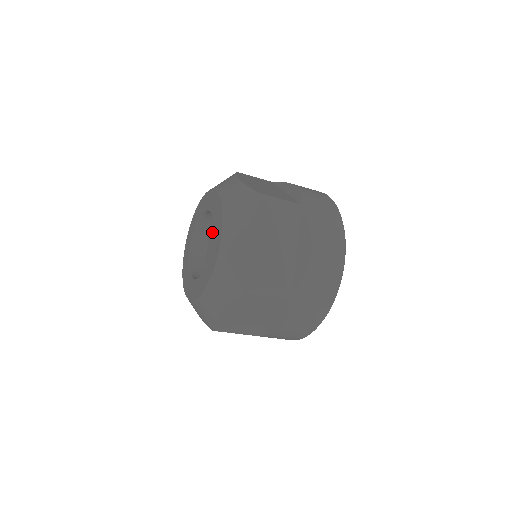
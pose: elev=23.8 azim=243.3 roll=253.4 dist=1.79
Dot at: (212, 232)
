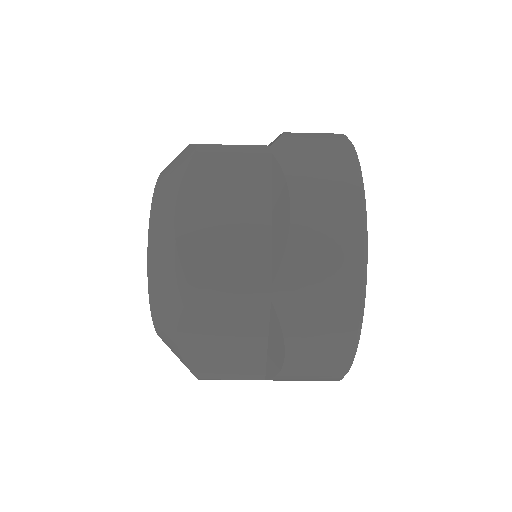
Dot at: occluded
